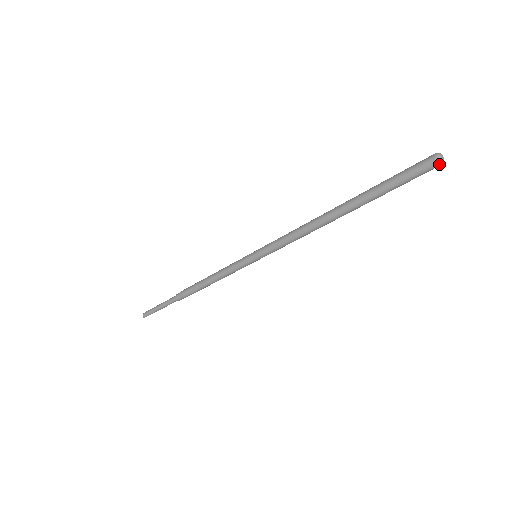
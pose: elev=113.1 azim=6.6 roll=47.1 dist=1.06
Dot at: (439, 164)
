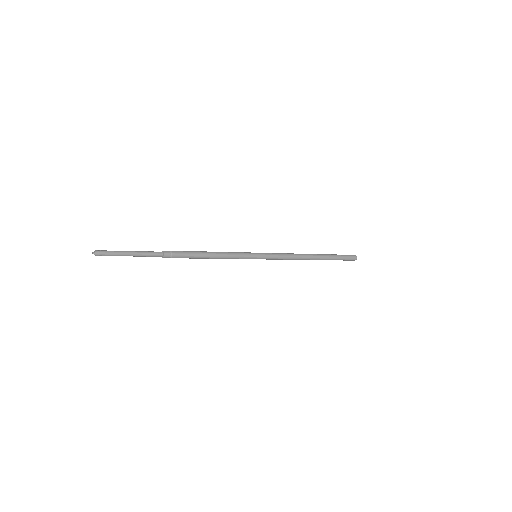
Dot at: occluded
